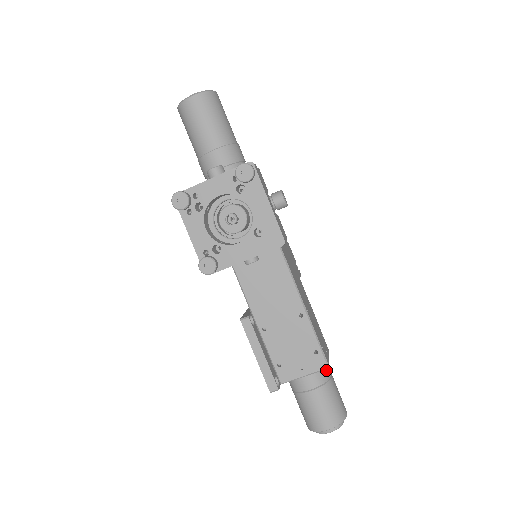
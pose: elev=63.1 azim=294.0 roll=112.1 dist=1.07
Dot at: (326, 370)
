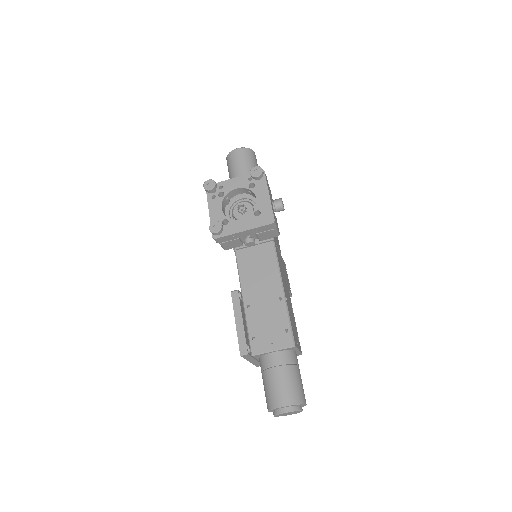
Dot at: (293, 355)
